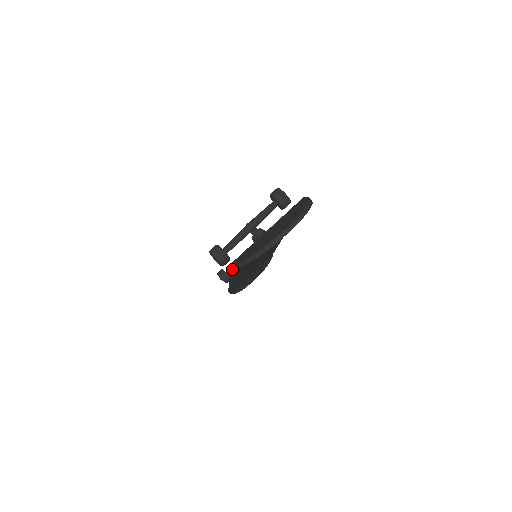
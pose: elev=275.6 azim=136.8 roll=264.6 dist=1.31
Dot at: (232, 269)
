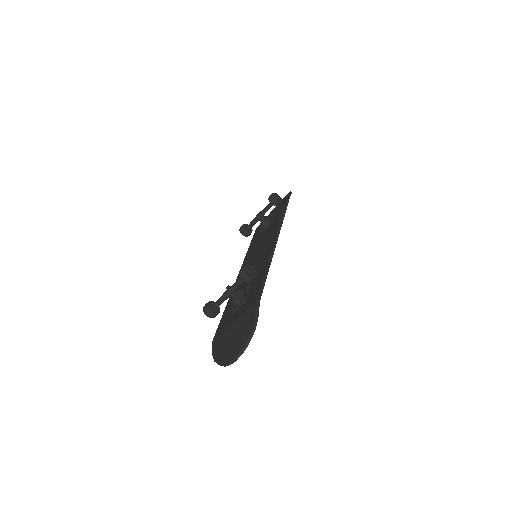
Dot at: occluded
